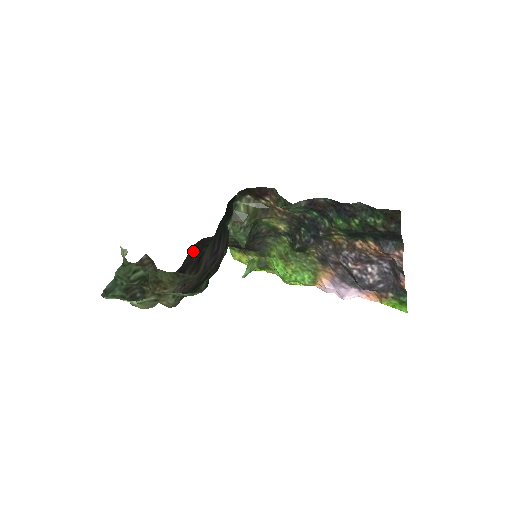
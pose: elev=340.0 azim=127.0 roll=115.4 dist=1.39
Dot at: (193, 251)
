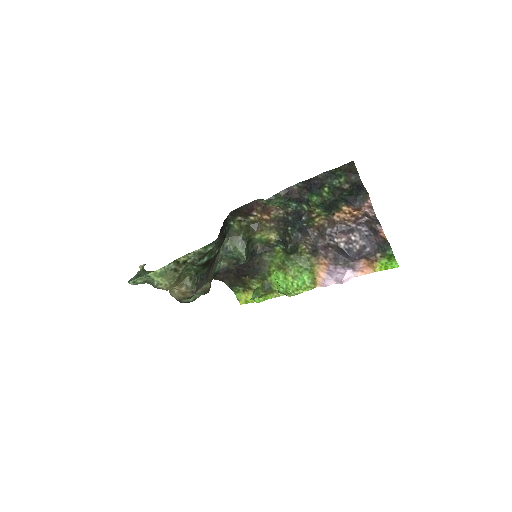
Dot at: occluded
